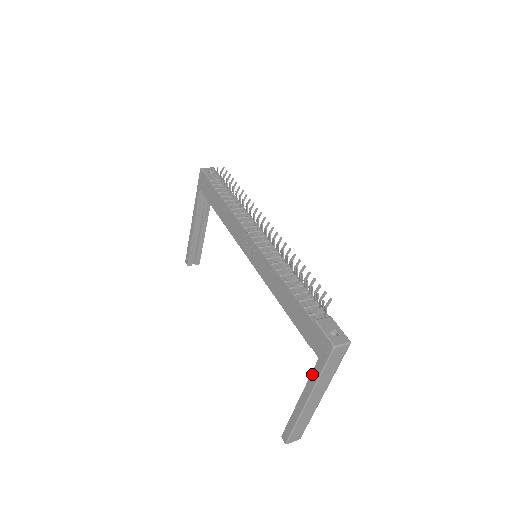
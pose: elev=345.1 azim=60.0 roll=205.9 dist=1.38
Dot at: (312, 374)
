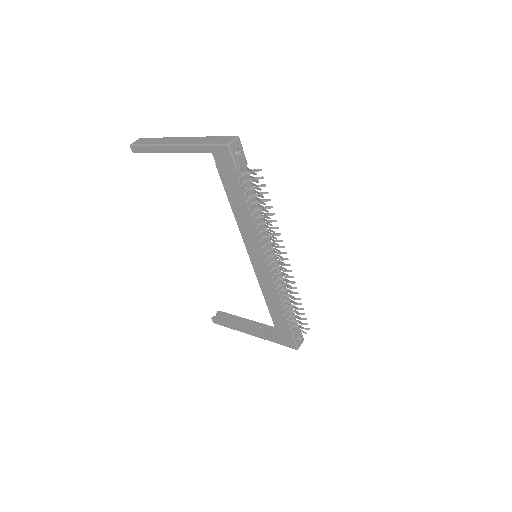
Dot at: (268, 338)
